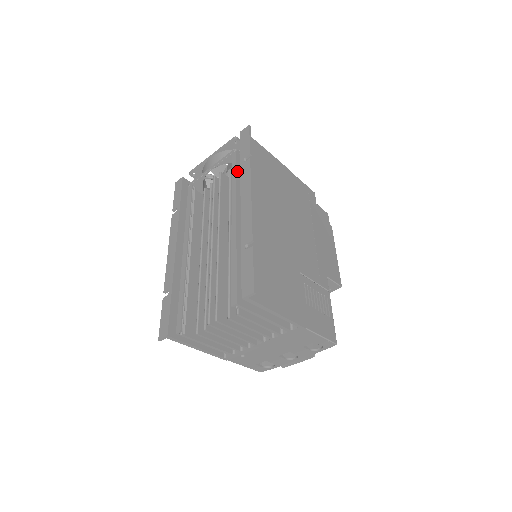
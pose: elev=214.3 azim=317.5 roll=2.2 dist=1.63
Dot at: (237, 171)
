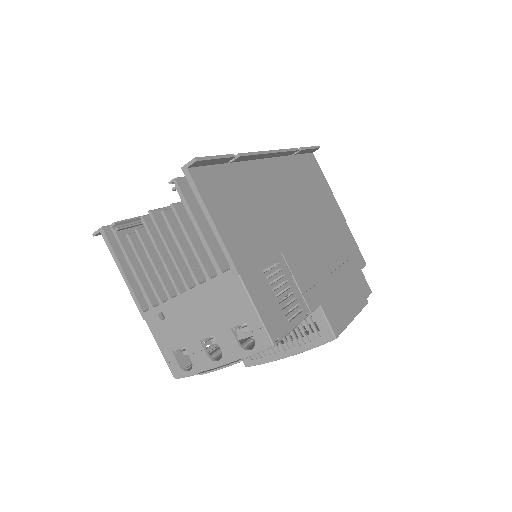
Dot at: occluded
